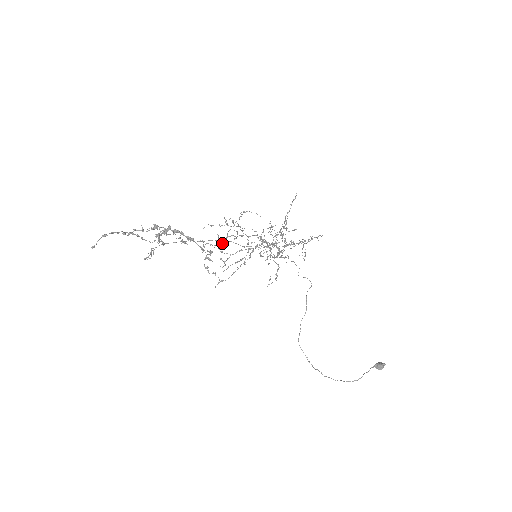
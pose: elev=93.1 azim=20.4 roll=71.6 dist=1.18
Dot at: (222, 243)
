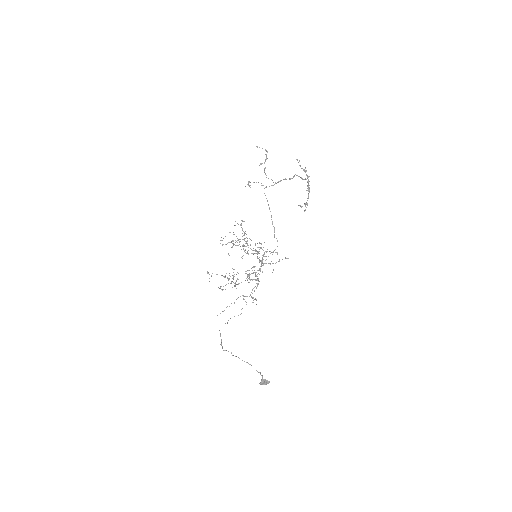
Dot at: occluded
